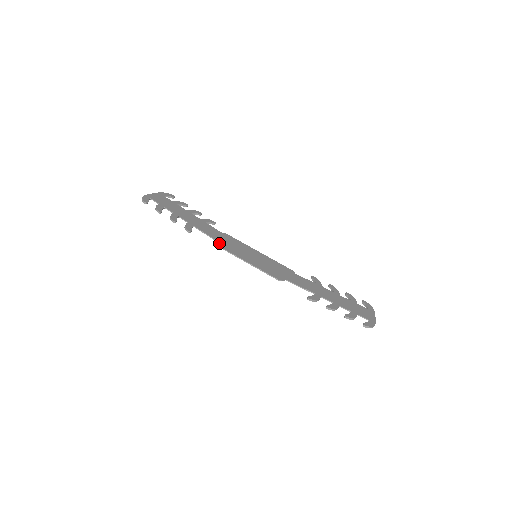
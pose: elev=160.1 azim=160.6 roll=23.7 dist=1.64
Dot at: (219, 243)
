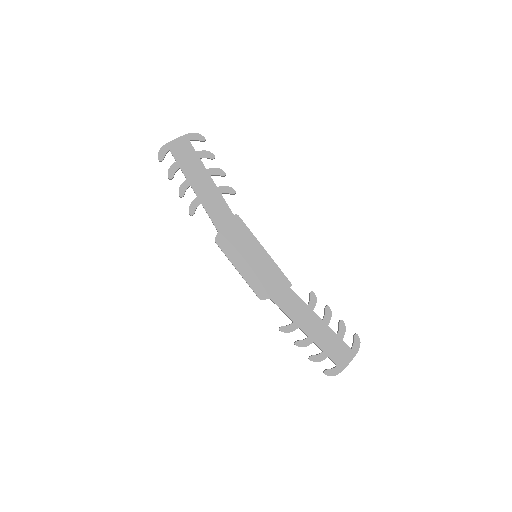
Dot at: (218, 236)
